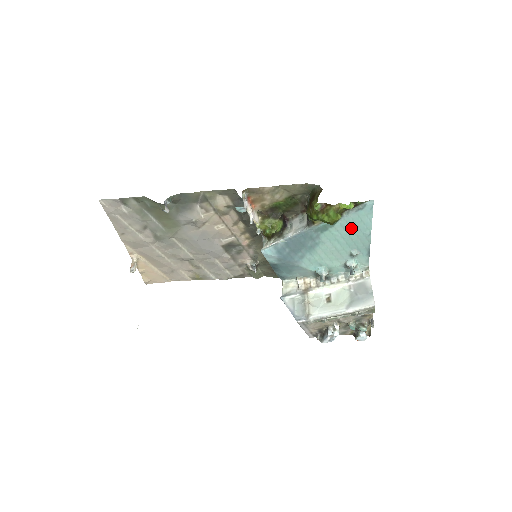
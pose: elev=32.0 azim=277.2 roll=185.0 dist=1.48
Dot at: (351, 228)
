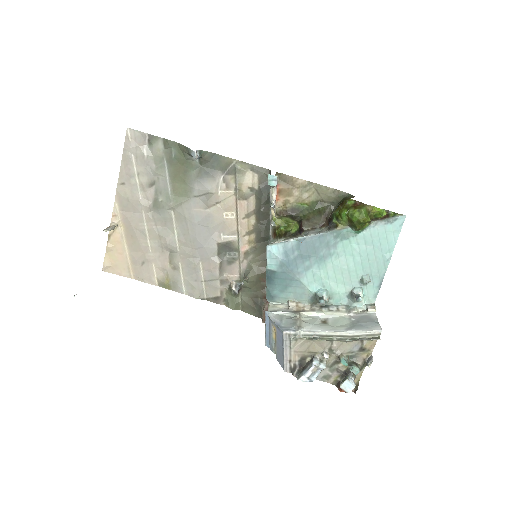
Dot at: (373, 244)
